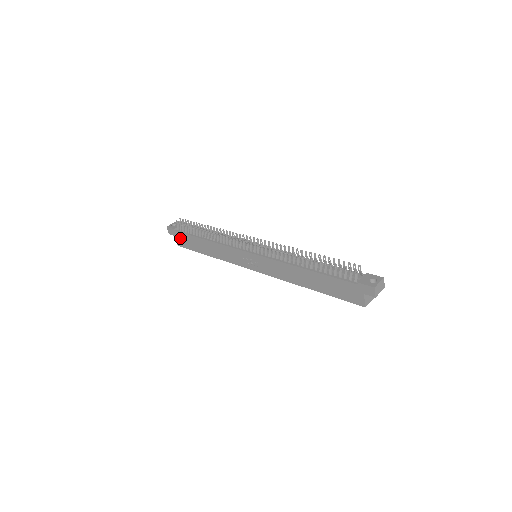
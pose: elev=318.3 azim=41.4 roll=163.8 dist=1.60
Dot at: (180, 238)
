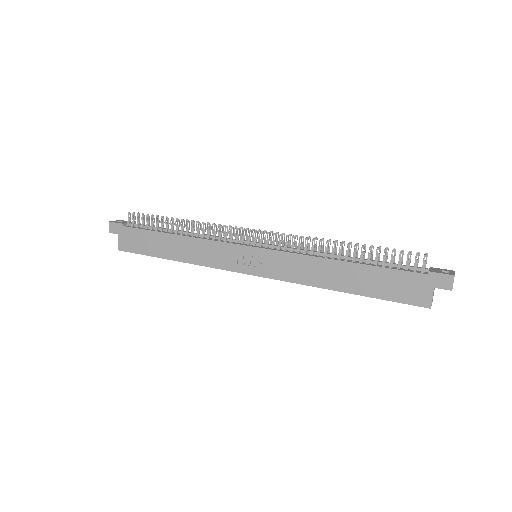
Dot at: (128, 237)
